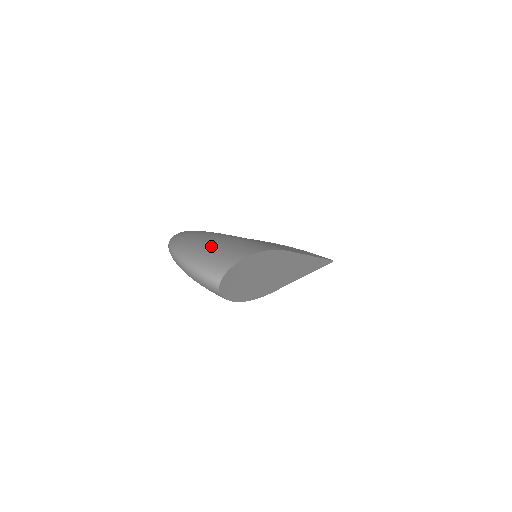
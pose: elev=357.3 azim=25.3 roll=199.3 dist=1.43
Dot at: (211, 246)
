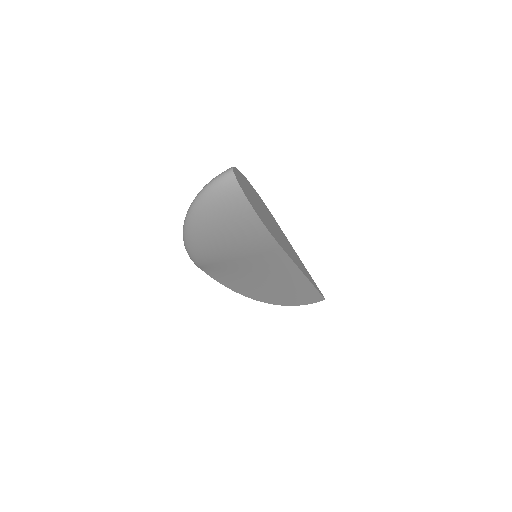
Dot at: occluded
